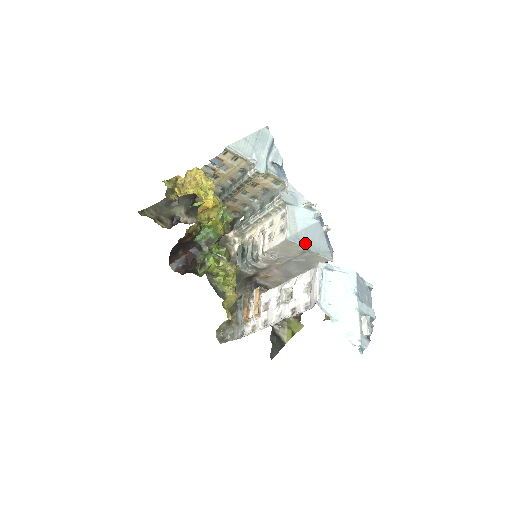
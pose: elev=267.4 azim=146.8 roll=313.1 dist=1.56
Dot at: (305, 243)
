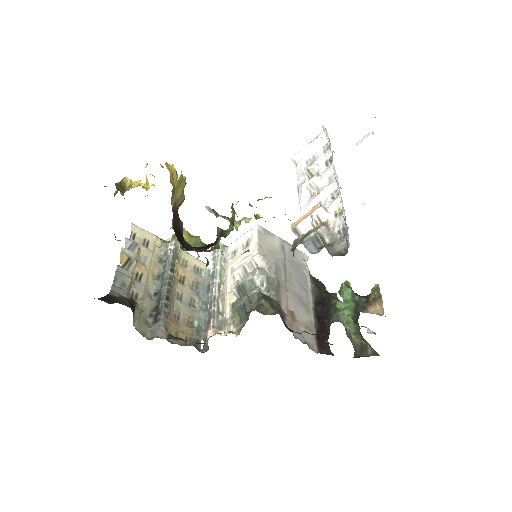
Dot at: occluded
